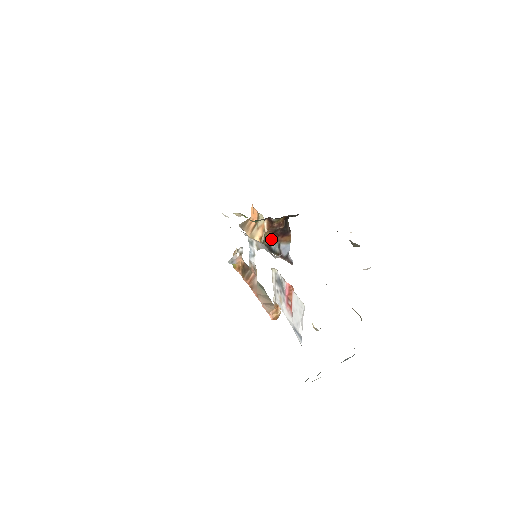
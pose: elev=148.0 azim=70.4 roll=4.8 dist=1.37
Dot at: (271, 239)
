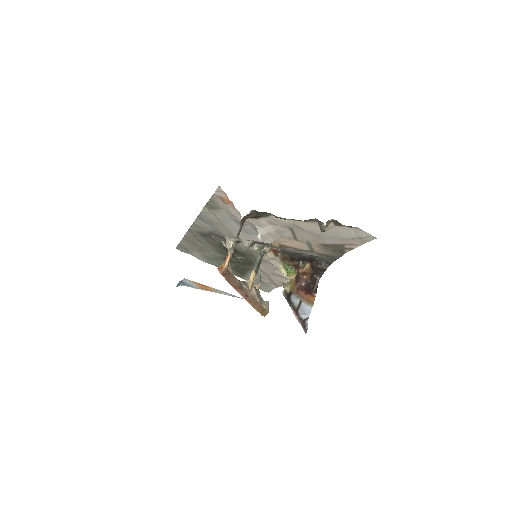
Dot at: (294, 289)
